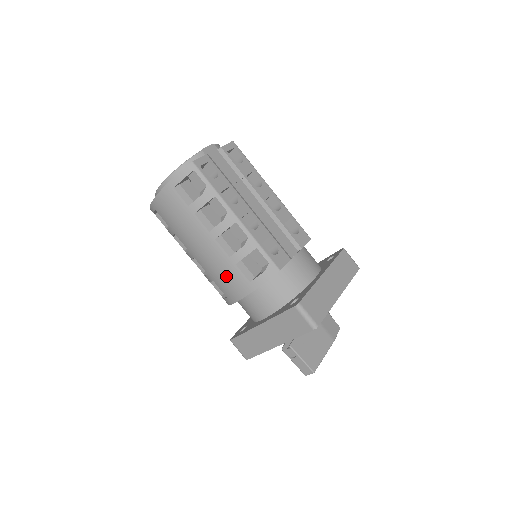
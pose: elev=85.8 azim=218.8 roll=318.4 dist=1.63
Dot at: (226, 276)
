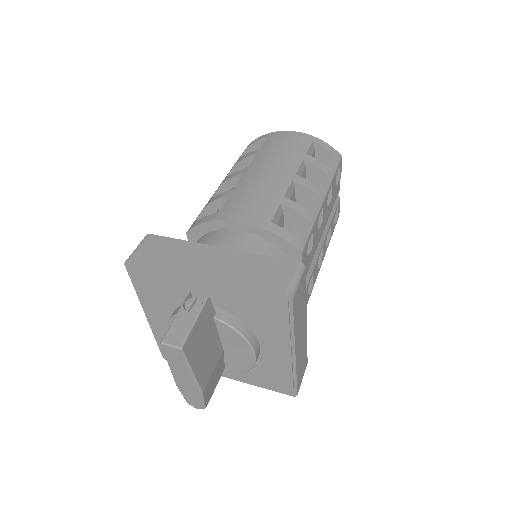
Dot at: (256, 199)
